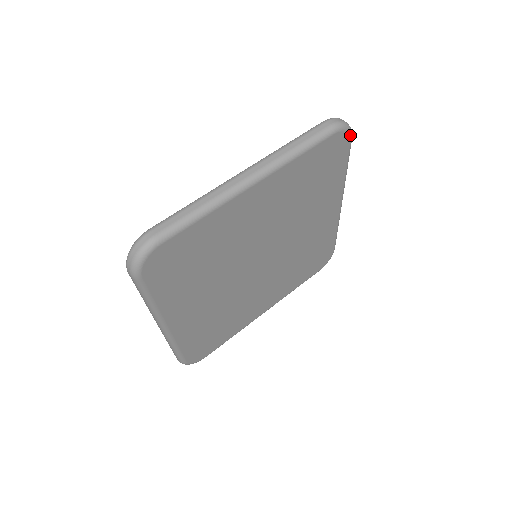
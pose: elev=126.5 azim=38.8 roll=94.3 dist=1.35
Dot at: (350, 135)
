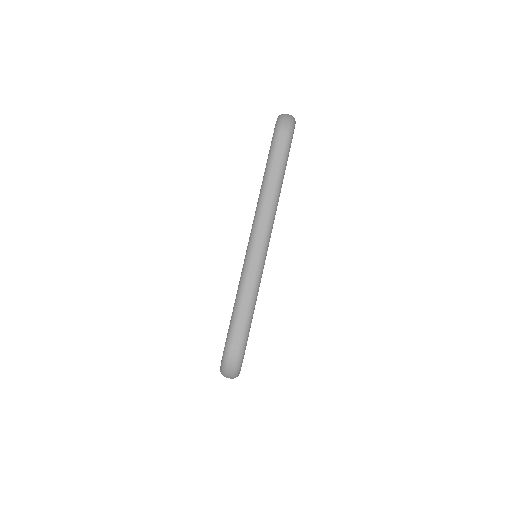
Dot at: occluded
